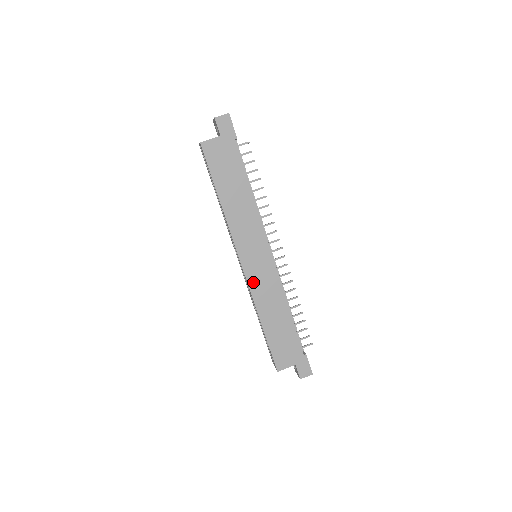
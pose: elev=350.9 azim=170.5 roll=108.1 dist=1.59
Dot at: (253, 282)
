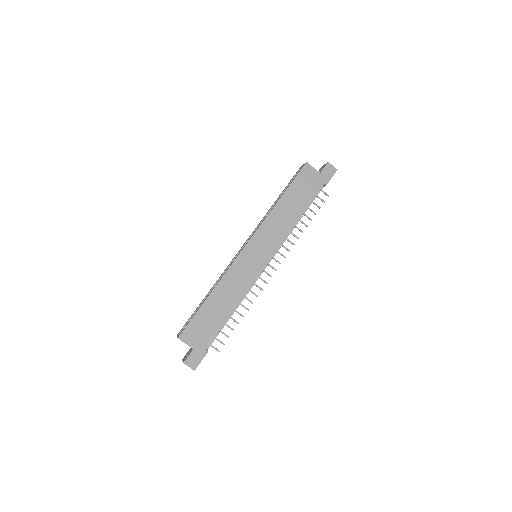
Dot at: (238, 265)
